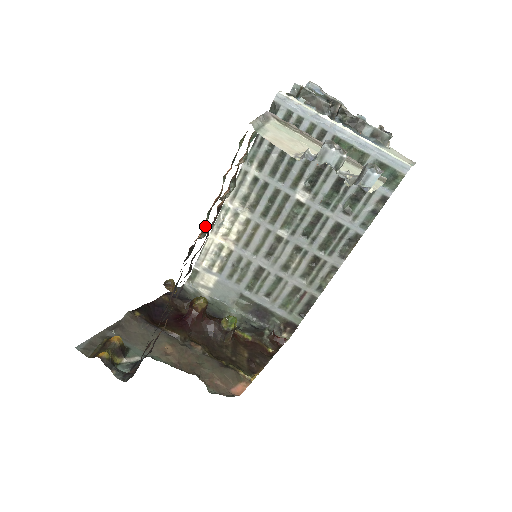
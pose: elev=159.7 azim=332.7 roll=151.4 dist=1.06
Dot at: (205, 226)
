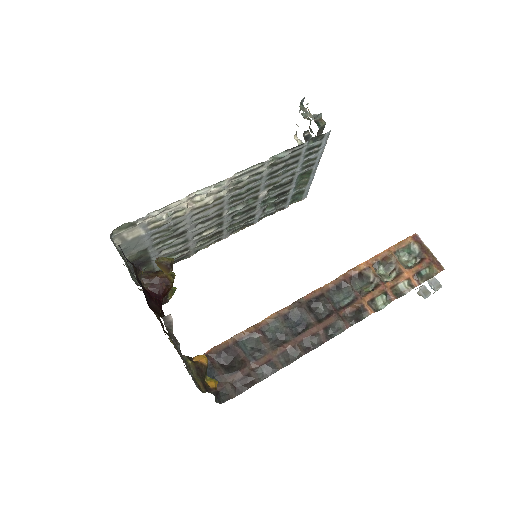
Dot at: (374, 299)
